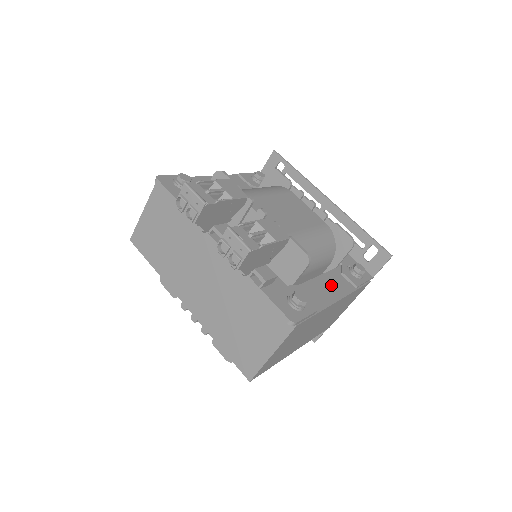
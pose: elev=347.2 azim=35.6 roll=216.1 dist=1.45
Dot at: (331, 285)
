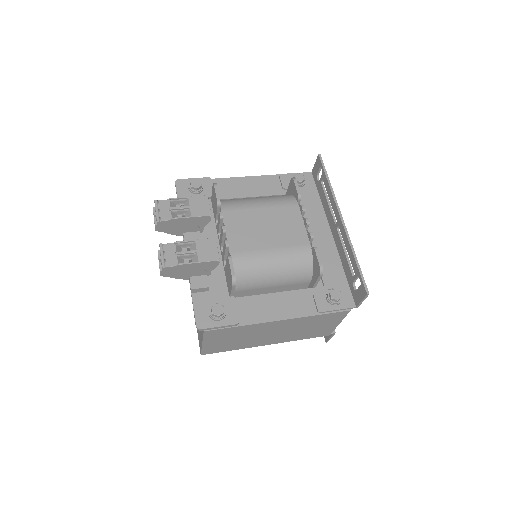
Dot at: (286, 304)
